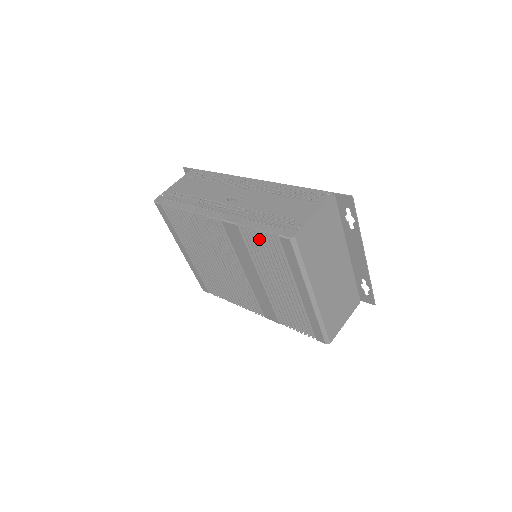
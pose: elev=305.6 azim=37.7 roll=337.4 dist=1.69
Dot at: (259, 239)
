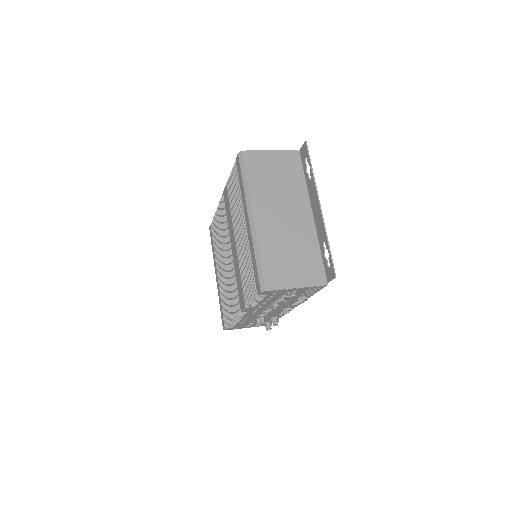
Dot at: occluded
